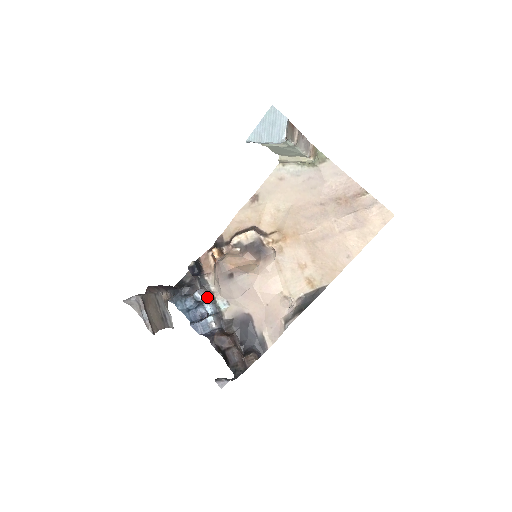
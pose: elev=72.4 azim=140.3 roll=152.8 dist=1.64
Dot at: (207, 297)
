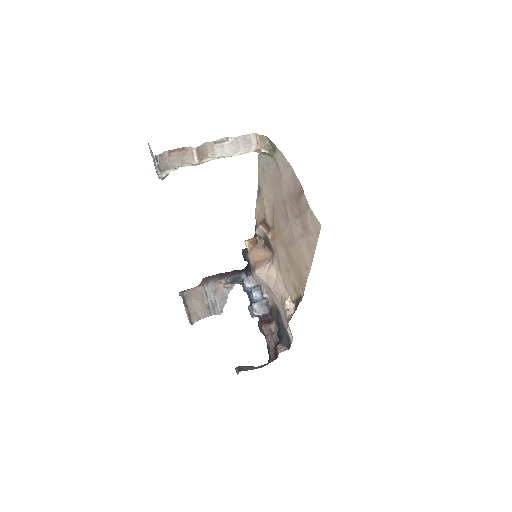
Dot at: (253, 284)
